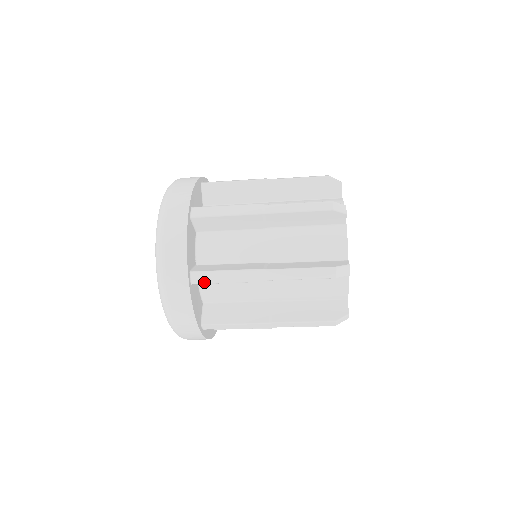
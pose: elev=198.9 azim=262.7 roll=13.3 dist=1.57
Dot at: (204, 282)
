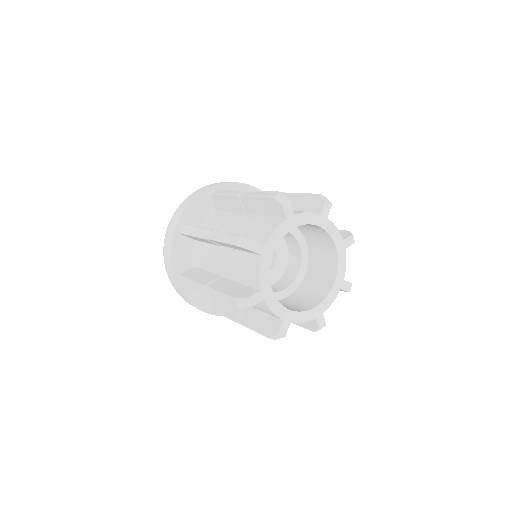
Dot at: occluded
